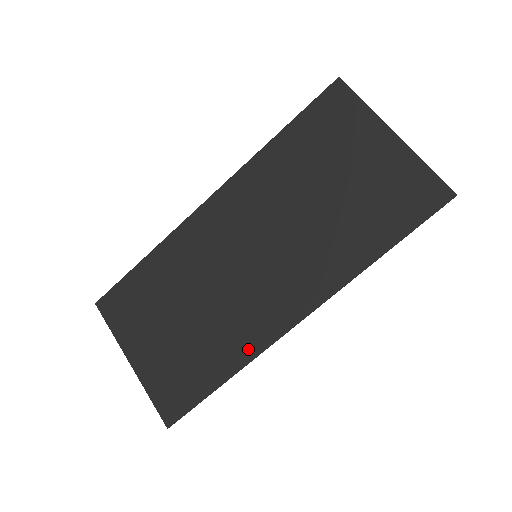
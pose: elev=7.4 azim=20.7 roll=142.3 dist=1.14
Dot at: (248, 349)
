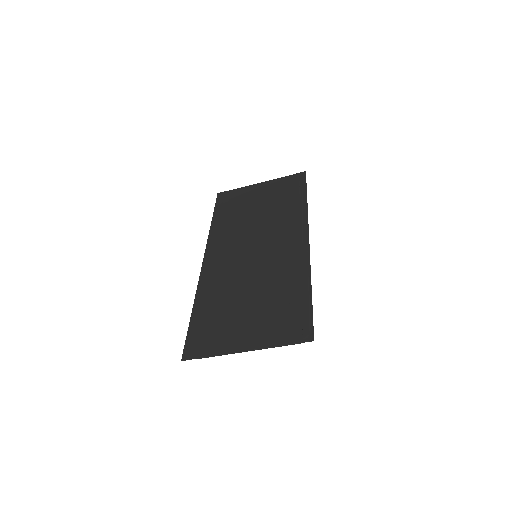
Dot at: (302, 267)
